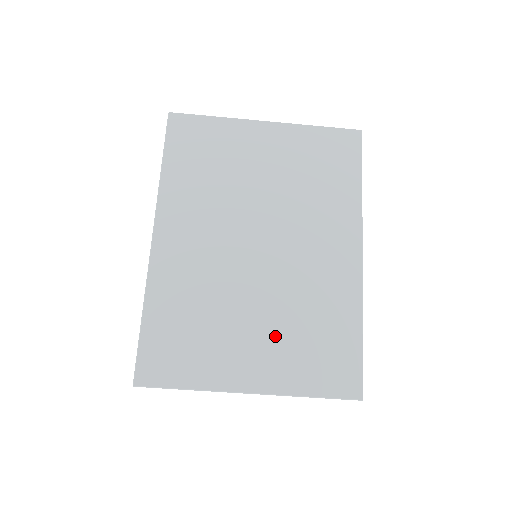
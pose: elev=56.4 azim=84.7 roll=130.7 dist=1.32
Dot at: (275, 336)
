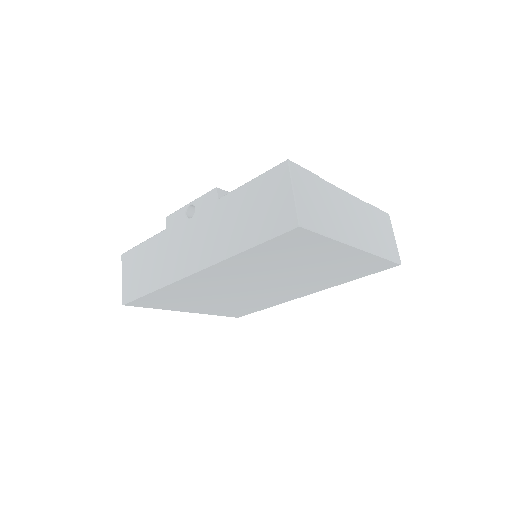
Dot at: (223, 305)
